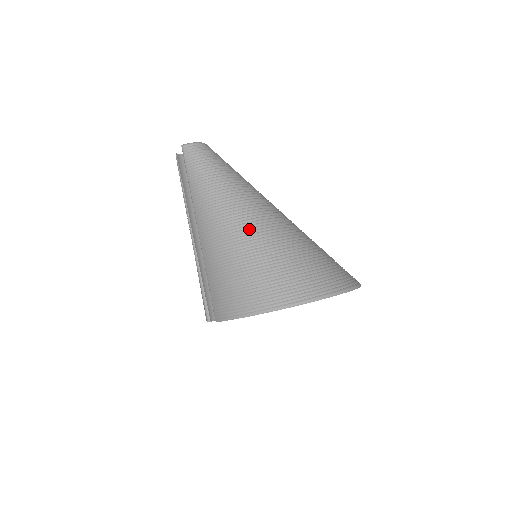
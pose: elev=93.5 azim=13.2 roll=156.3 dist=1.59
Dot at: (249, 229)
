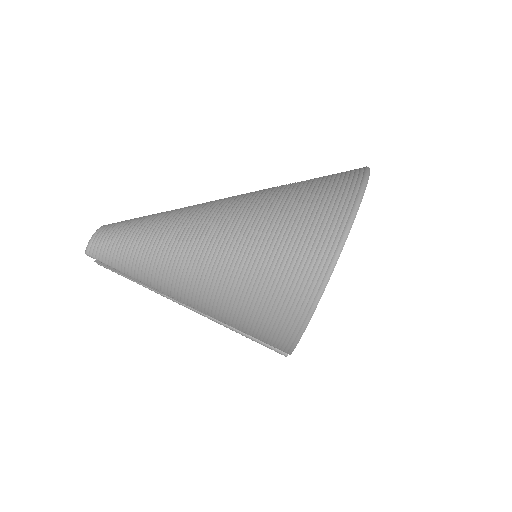
Dot at: (215, 254)
